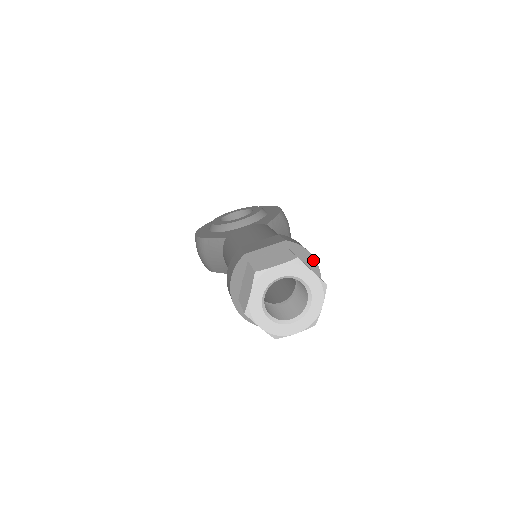
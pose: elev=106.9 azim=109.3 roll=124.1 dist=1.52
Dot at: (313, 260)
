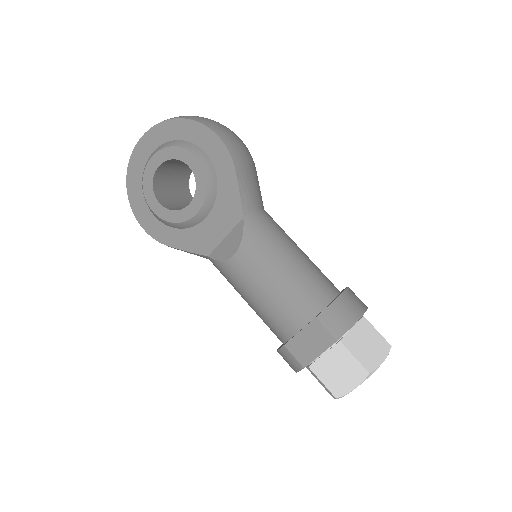
Dot at: (361, 316)
